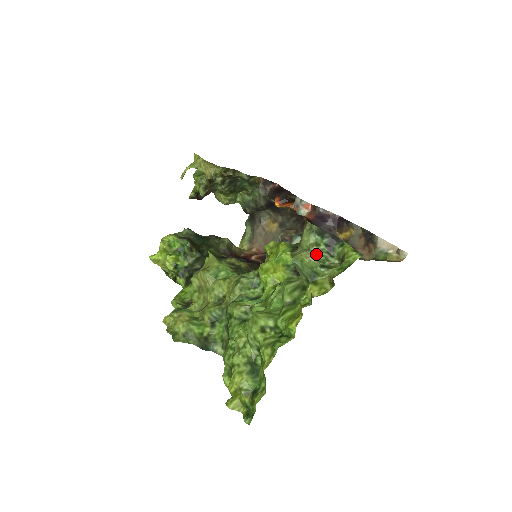
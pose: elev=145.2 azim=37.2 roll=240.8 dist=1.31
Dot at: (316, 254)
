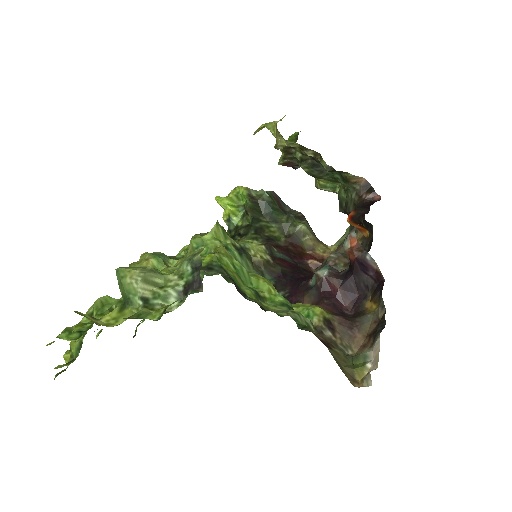
Dot at: (165, 284)
